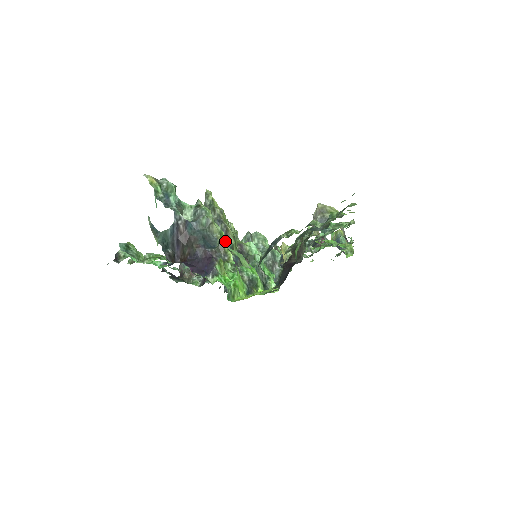
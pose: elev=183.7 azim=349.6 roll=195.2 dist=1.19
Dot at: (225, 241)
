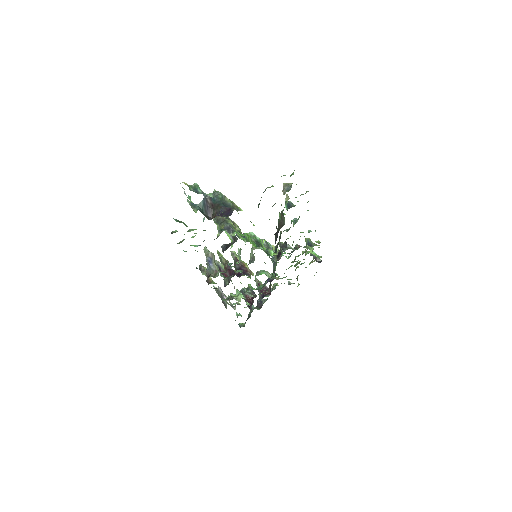
Dot at: occluded
